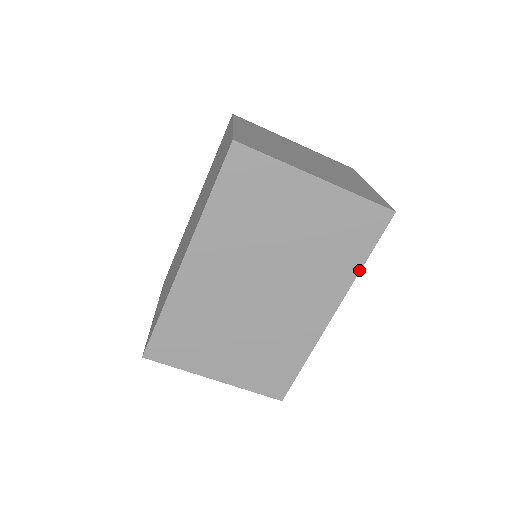
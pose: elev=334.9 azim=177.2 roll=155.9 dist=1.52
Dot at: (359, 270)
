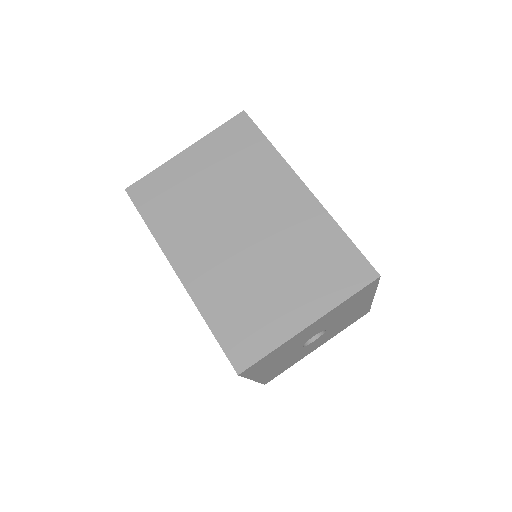
Dot at: (275, 150)
